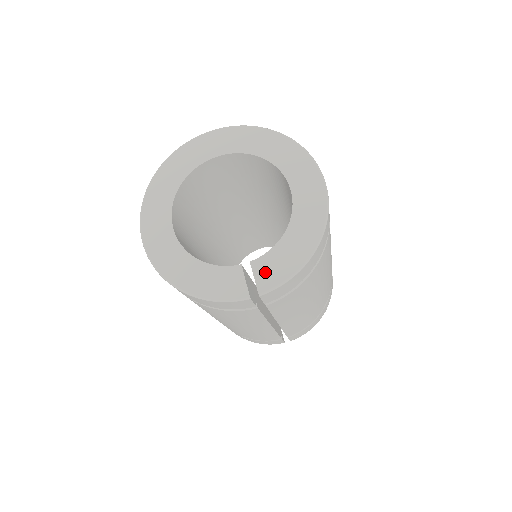
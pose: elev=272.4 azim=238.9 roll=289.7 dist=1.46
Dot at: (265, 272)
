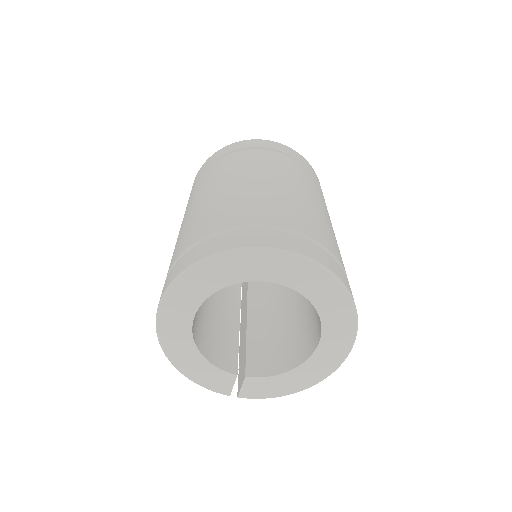
Dot at: (252, 388)
